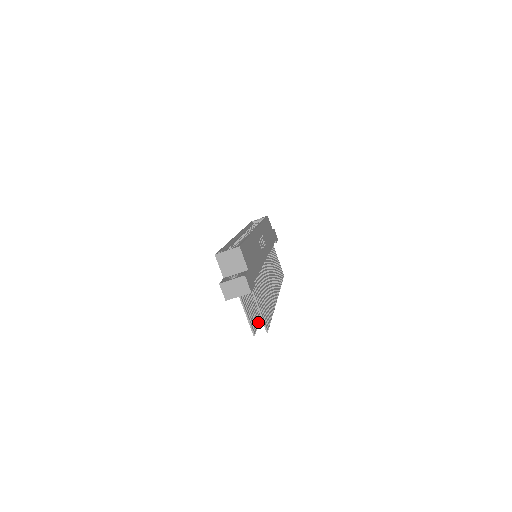
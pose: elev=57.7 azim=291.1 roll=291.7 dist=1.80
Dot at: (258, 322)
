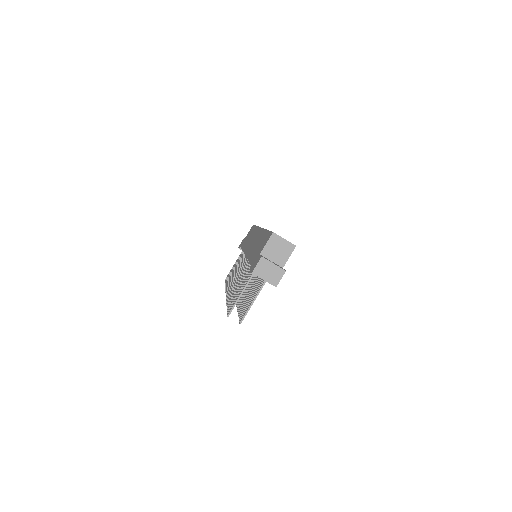
Dot at: occluded
